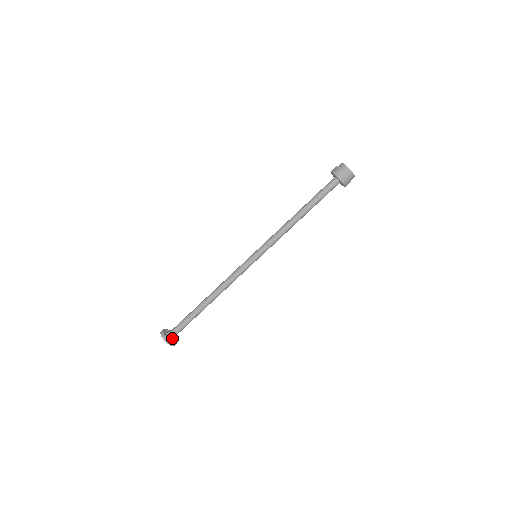
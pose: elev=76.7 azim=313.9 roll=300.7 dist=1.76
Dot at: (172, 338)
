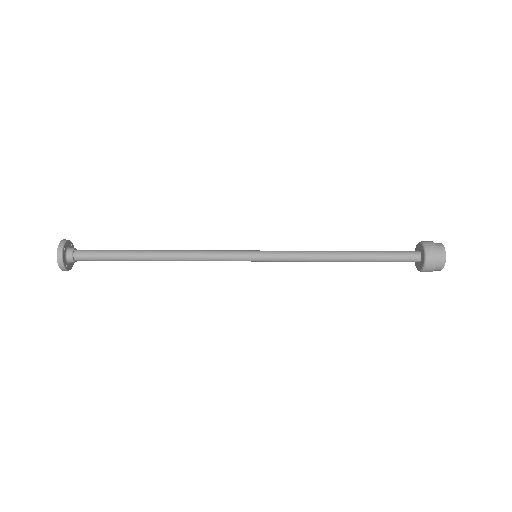
Dot at: (73, 261)
